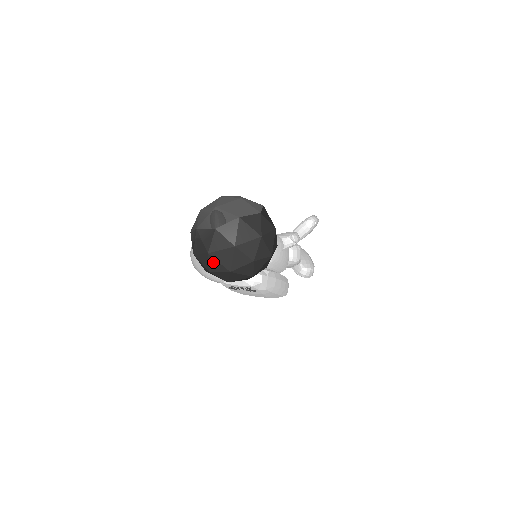
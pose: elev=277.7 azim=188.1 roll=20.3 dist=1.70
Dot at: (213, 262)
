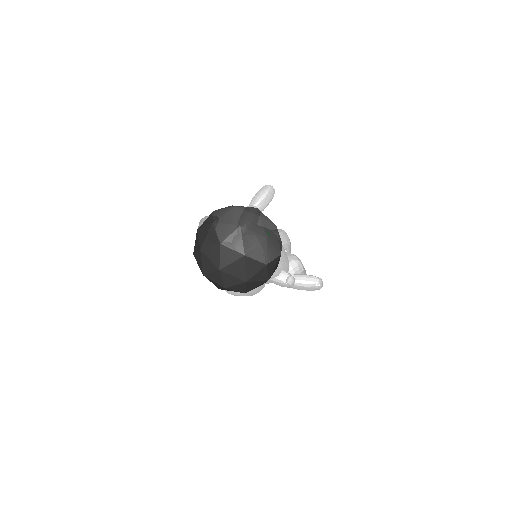
Dot at: (199, 256)
